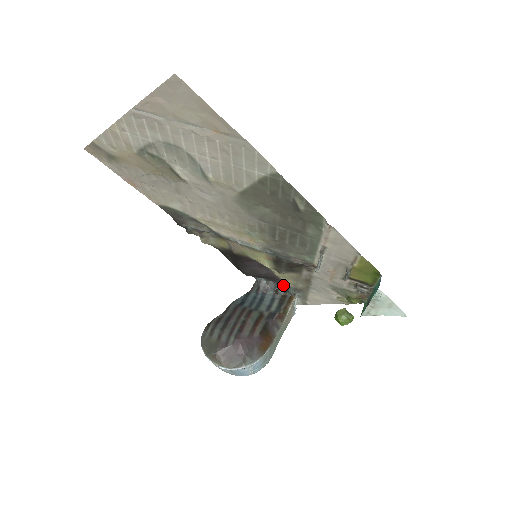
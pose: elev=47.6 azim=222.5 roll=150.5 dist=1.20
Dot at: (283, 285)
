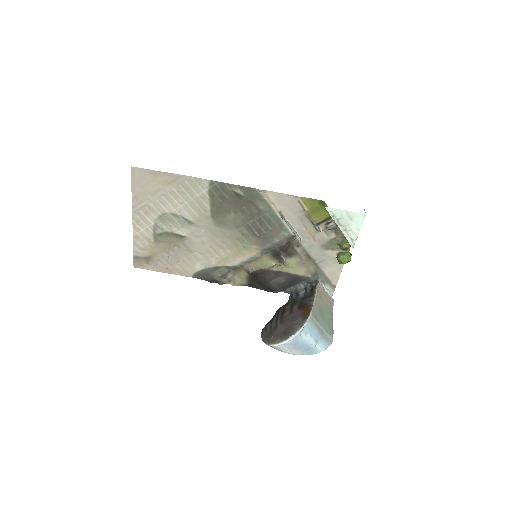
Dot at: (305, 281)
